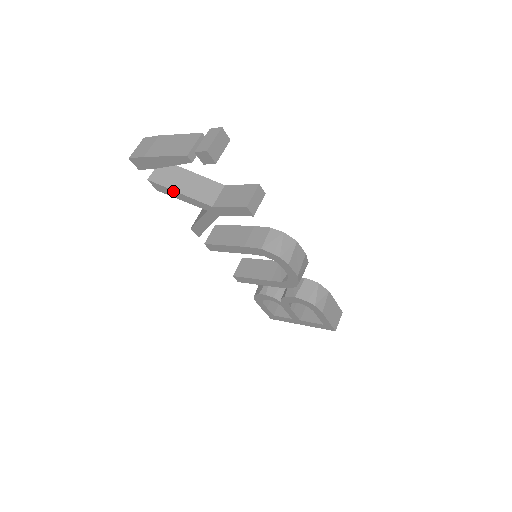
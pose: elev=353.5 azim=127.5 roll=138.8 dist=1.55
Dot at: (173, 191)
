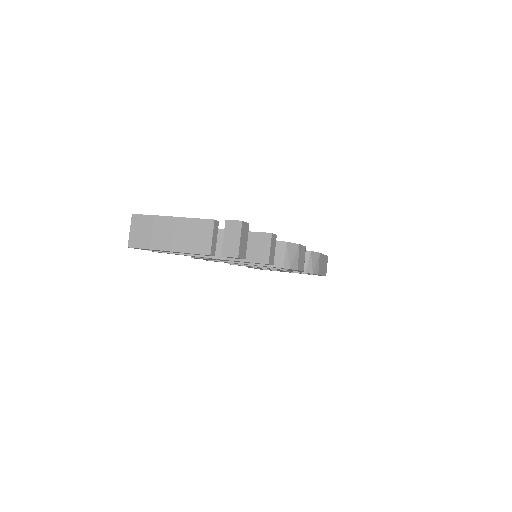
Dot at: (179, 254)
